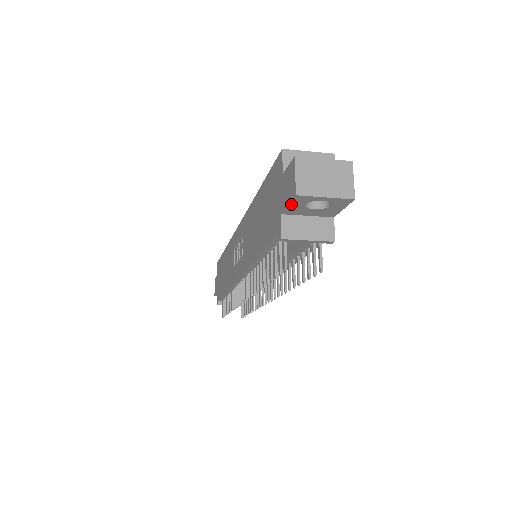
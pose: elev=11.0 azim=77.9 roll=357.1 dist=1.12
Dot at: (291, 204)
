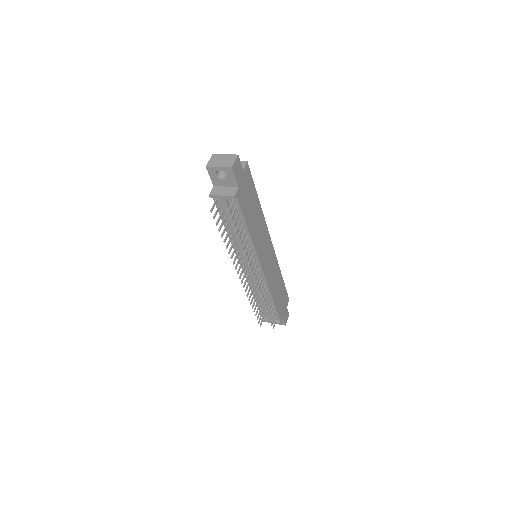
Dot at: (210, 175)
